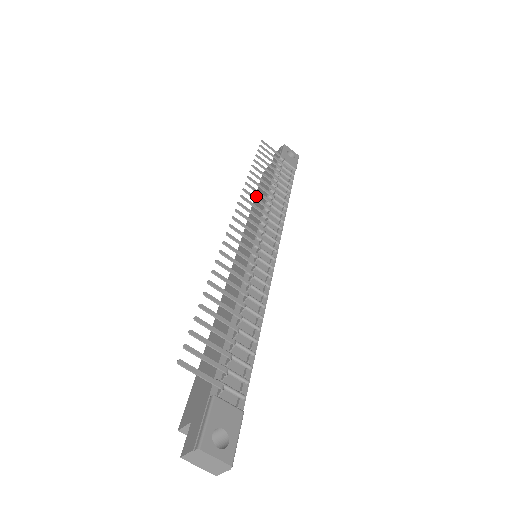
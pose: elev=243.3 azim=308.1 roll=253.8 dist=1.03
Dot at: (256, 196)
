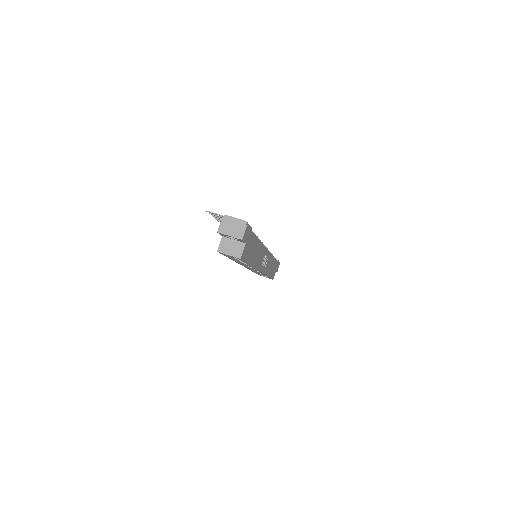
Dot at: occluded
